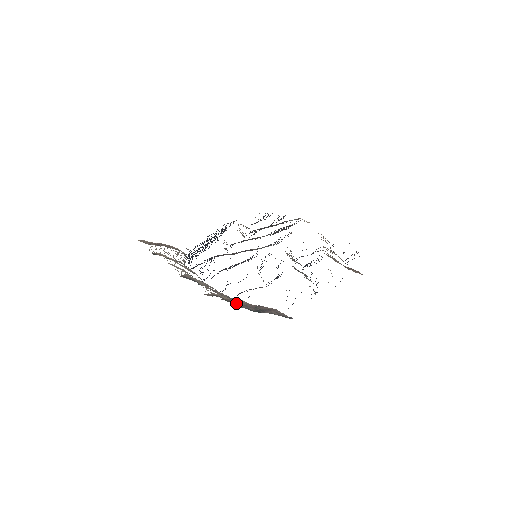
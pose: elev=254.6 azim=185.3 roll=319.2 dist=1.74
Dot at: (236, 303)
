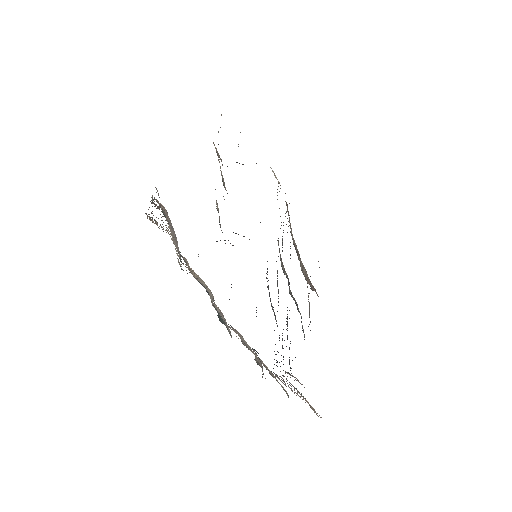
Dot at: occluded
